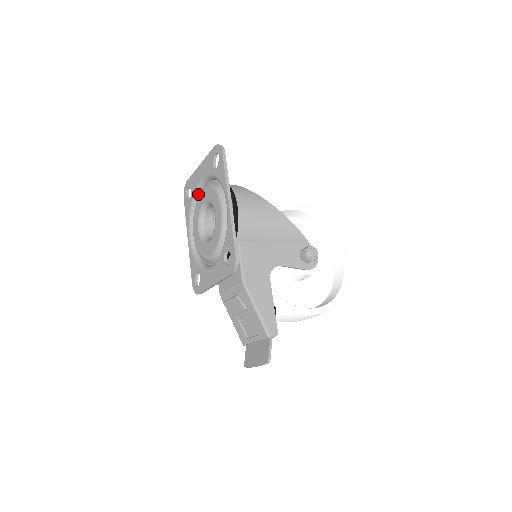
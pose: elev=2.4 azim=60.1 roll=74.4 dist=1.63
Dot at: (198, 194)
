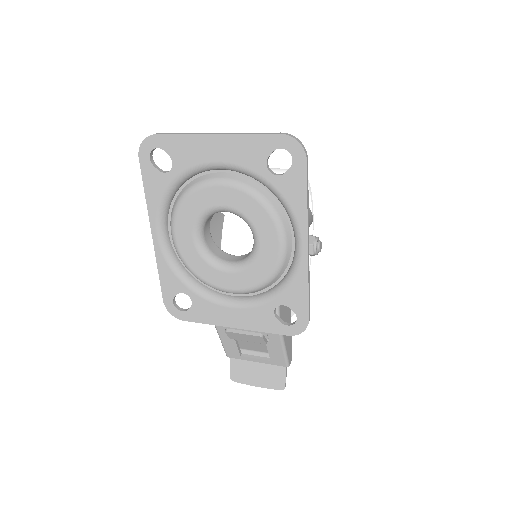
Dot at: (192, 175)
